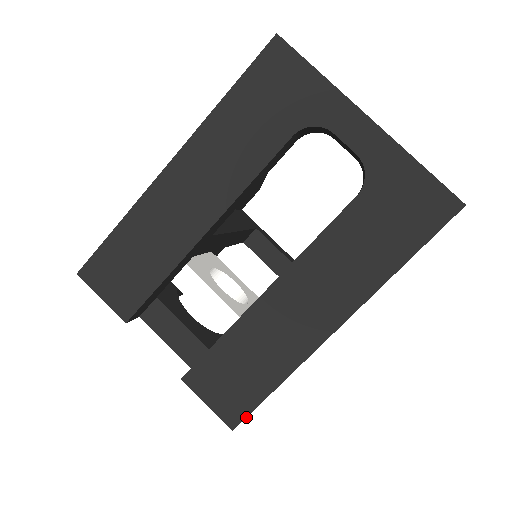
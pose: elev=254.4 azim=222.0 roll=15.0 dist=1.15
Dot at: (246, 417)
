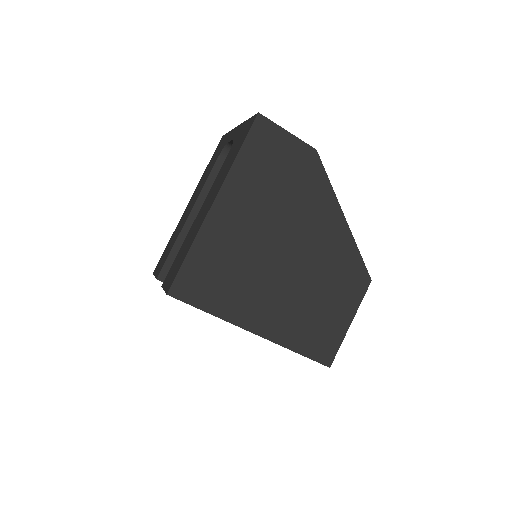
Dot at: (173, 282)
